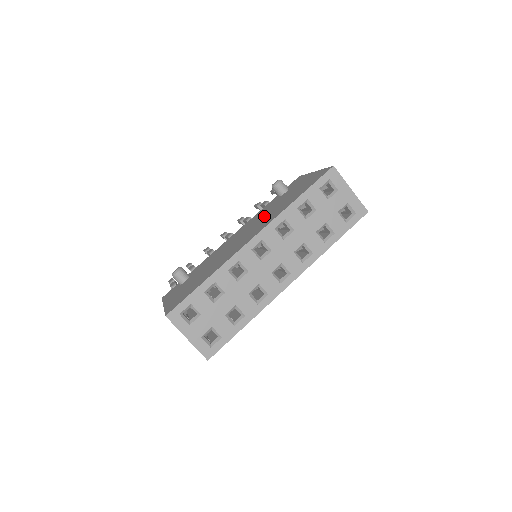
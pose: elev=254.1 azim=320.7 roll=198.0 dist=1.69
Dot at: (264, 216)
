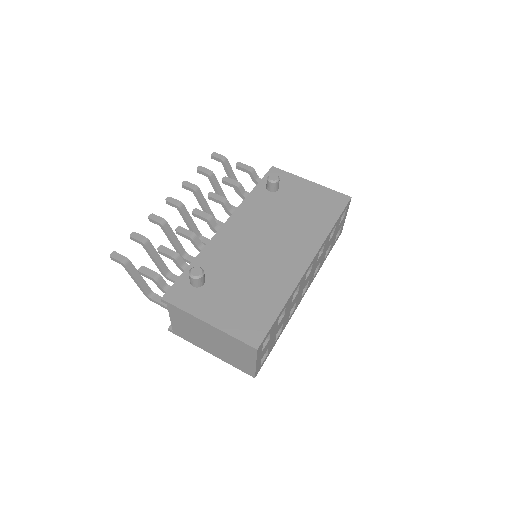
Dot at: (282, 223)
